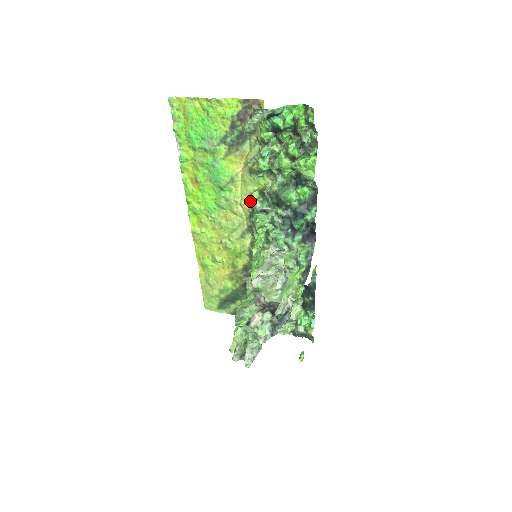
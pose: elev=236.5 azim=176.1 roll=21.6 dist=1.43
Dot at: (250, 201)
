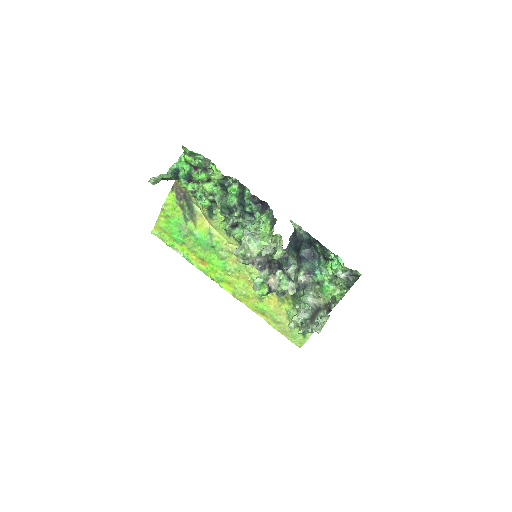
Dot at: (229, 234)
